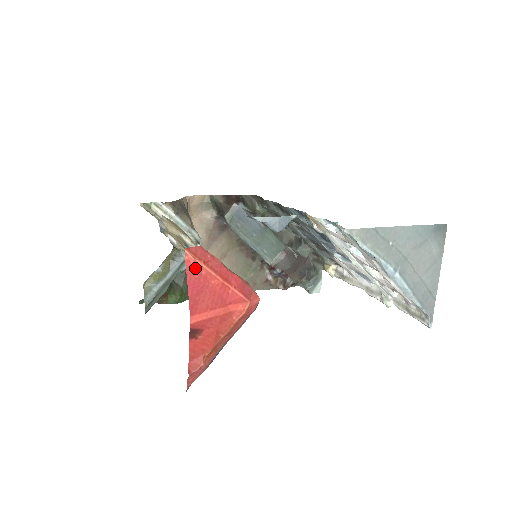
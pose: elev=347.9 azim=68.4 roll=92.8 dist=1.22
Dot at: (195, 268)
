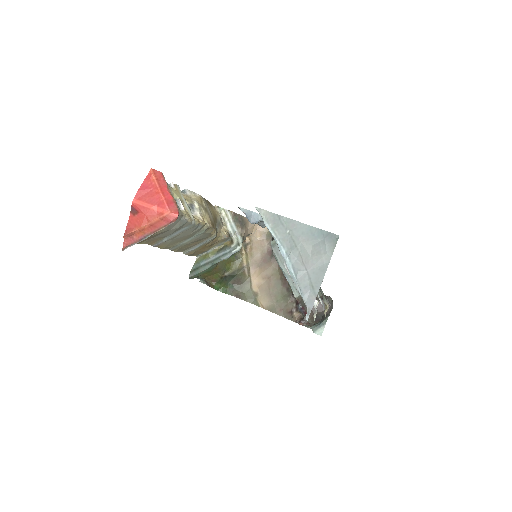
Dot at: (151, 179)
